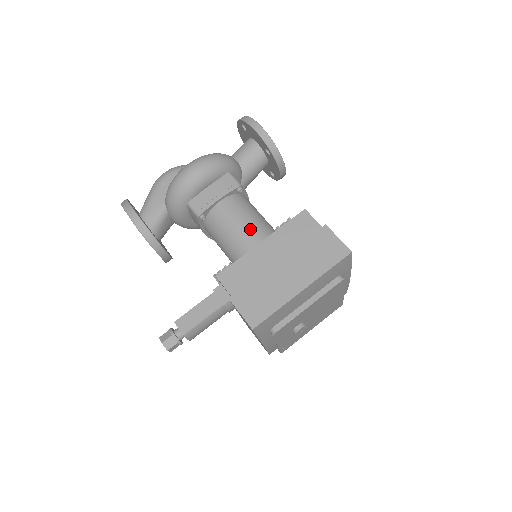
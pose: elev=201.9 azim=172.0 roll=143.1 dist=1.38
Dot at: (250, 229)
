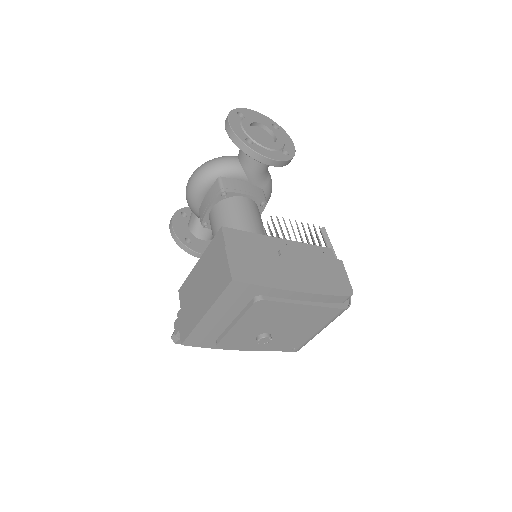
Dot at: occluded
